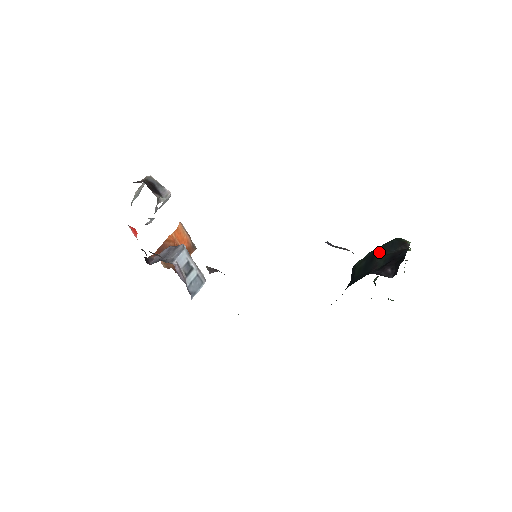
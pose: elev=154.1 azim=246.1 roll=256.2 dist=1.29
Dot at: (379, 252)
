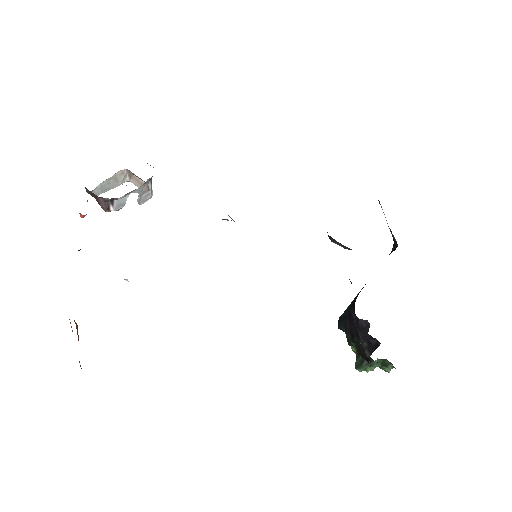
Dot at: occluded
